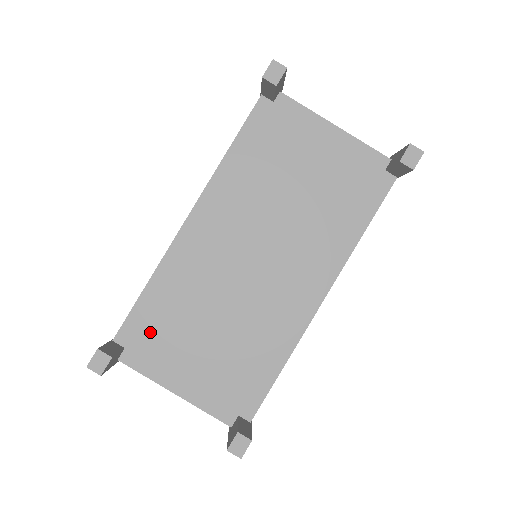
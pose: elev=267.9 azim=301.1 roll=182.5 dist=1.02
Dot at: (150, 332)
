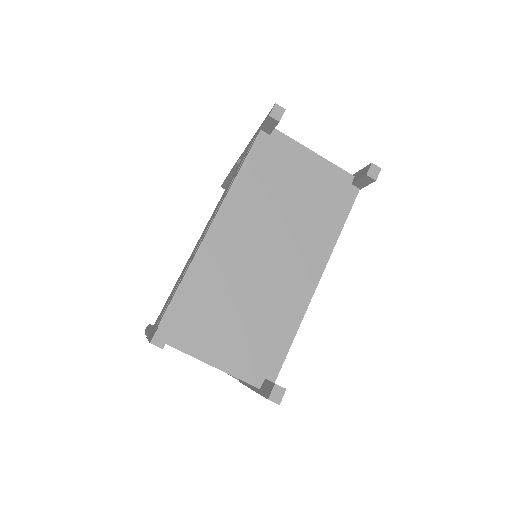
Dot at: (189, 316)
